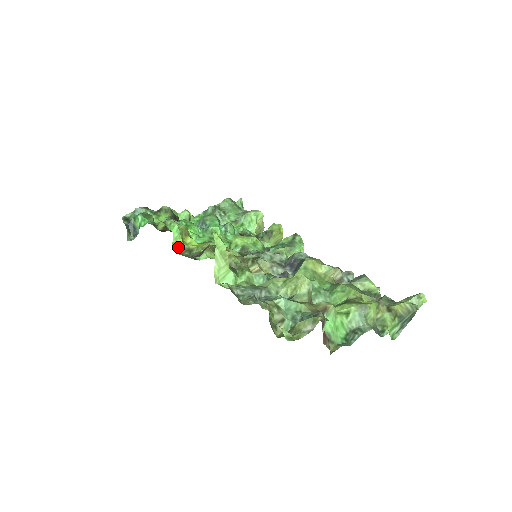
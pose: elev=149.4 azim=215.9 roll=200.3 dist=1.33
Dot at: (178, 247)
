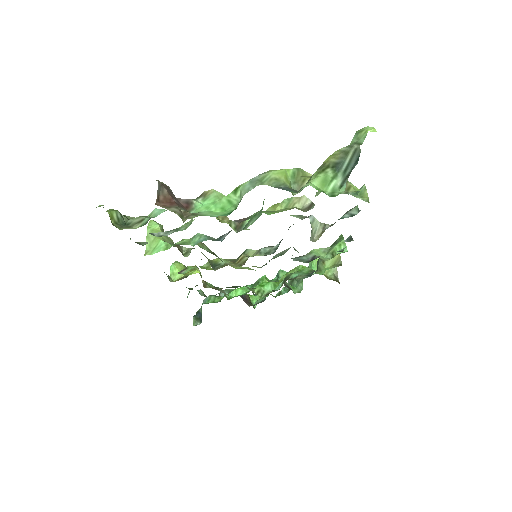
Dot at: (176, 278)
